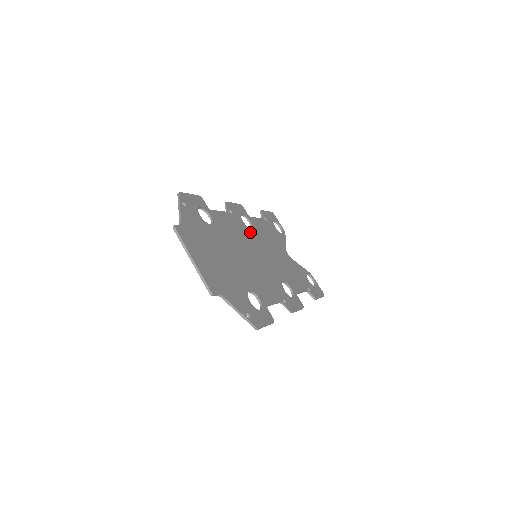
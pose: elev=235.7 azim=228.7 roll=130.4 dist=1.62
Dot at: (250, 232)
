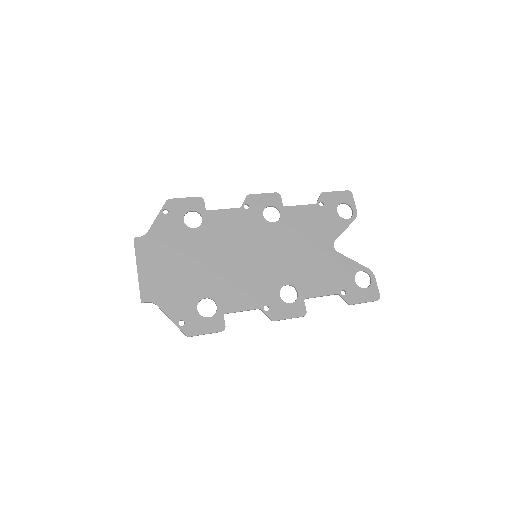
Dot at: (267, 227)
